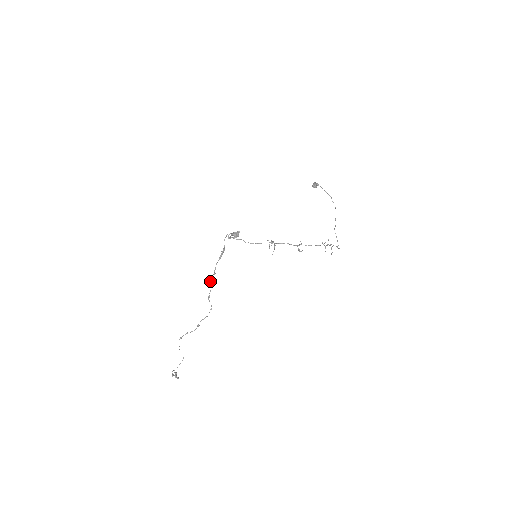
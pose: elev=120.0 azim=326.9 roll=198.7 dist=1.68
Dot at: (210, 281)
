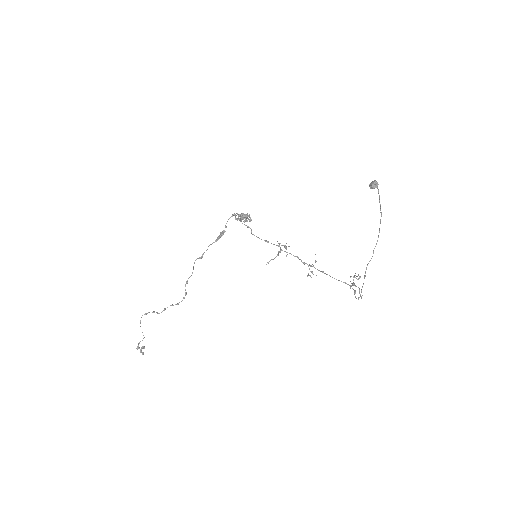
Dot at: occluded
